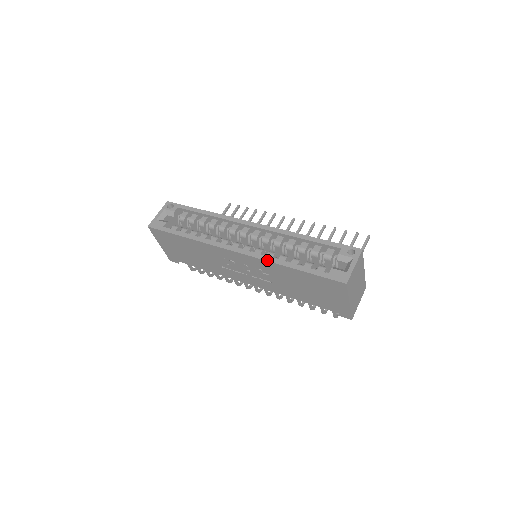
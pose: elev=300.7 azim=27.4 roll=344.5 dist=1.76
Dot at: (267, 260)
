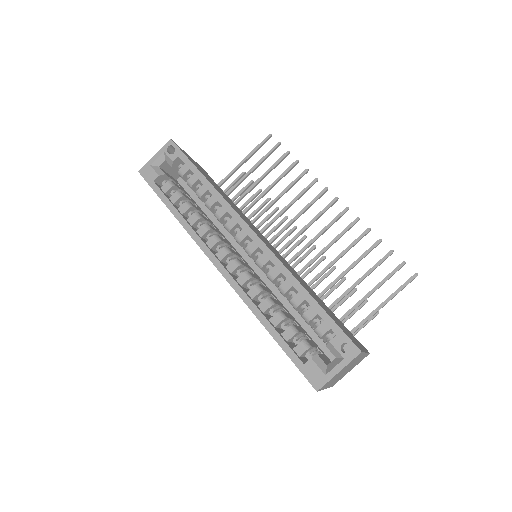
Dot at: (245, 302)
